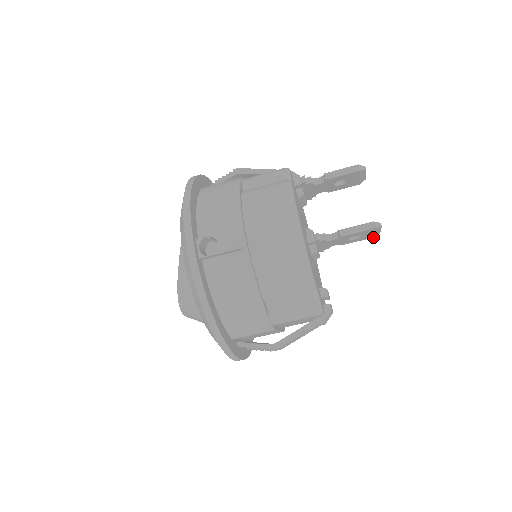
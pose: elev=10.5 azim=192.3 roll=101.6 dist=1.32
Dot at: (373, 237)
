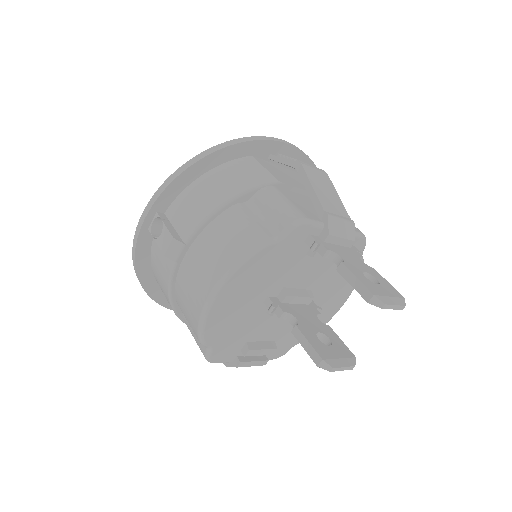
Dot at: occluded
